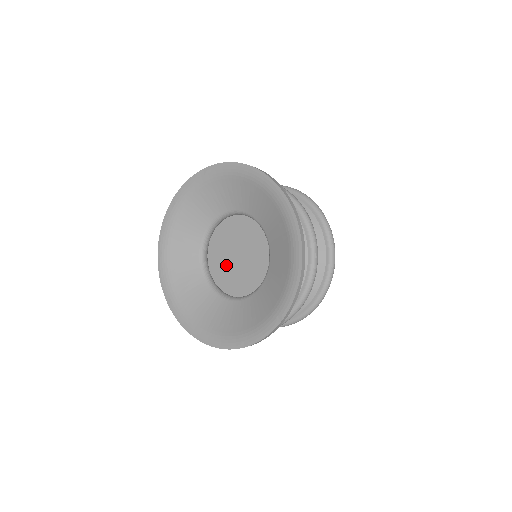
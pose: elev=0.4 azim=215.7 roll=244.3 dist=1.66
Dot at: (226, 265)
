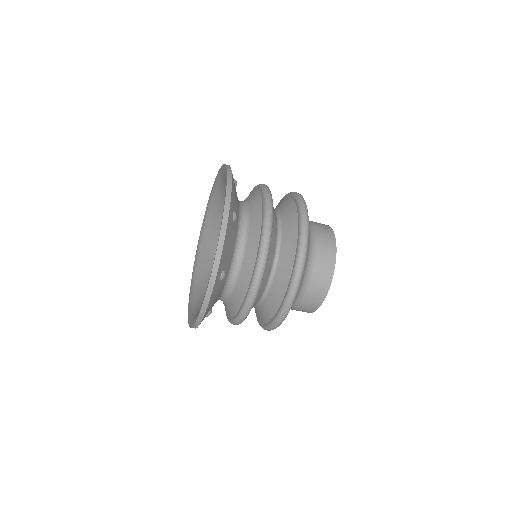
Dot at: occluded
